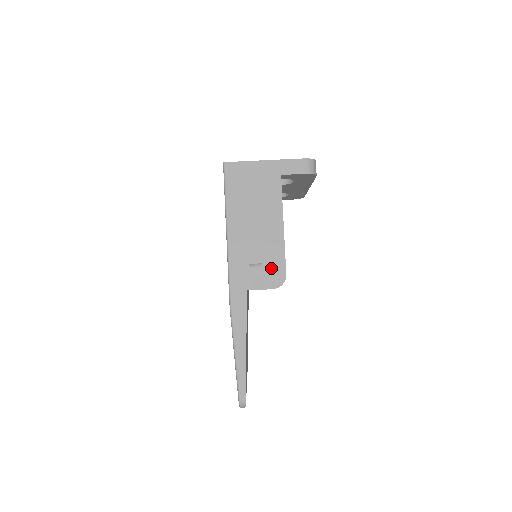
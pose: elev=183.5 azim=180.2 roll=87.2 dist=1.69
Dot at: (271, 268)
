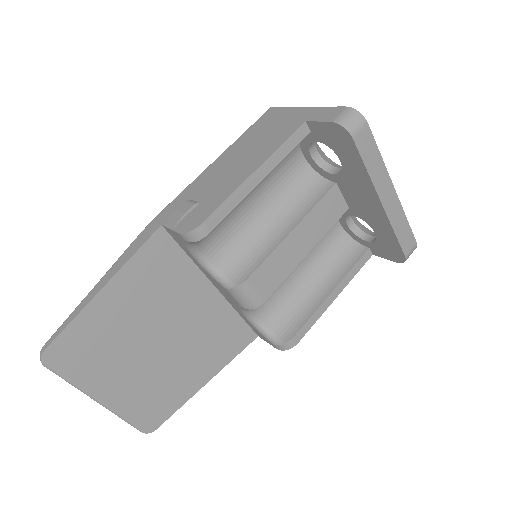
Dot at: (200, 210)
